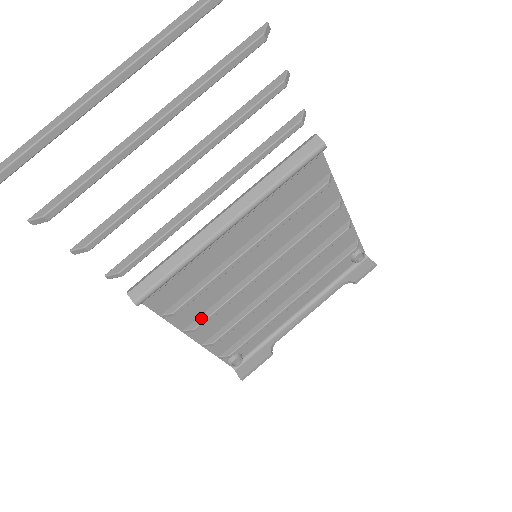
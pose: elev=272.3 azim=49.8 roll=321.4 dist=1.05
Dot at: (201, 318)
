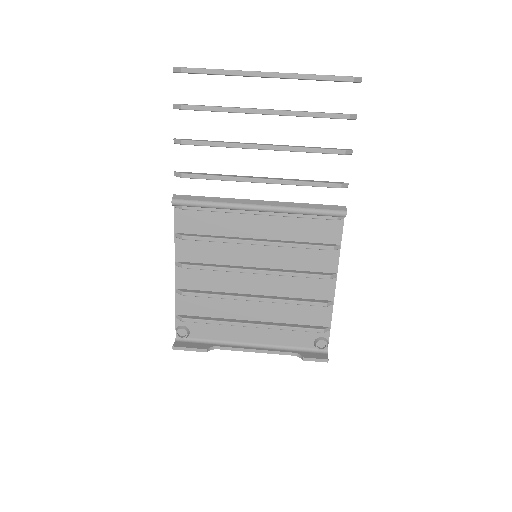
Dot at: (192, 263)
